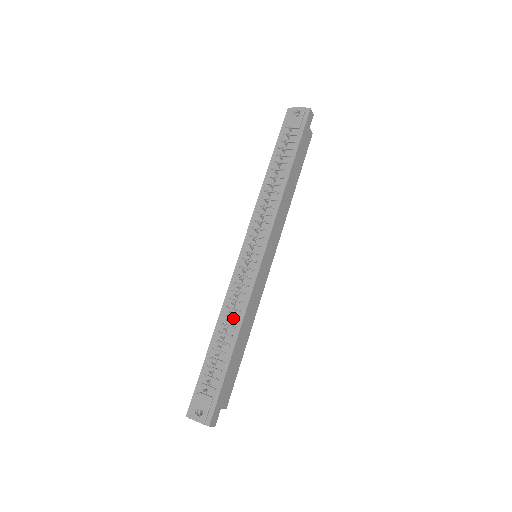
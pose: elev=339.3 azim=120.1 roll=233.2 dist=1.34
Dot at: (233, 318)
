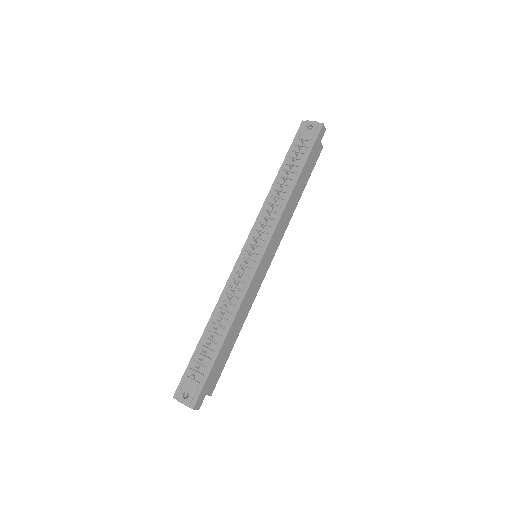
Dot at: (227, 311)
